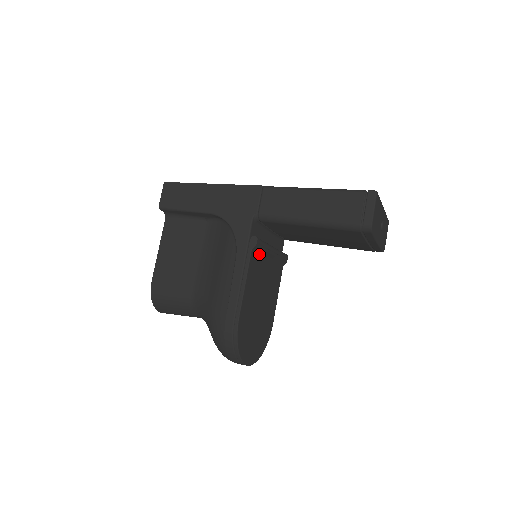
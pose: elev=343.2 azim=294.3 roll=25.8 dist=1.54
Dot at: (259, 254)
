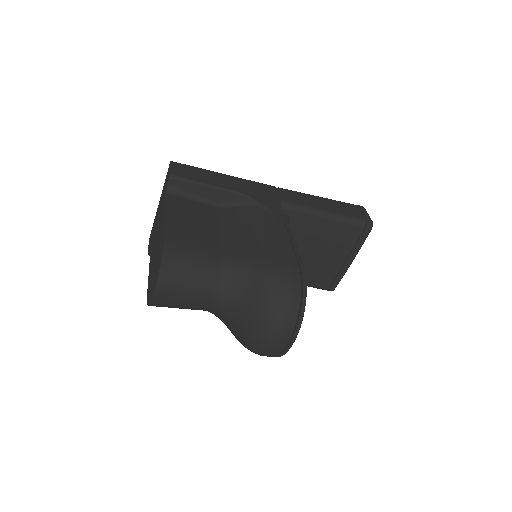
Dot at: occluded
